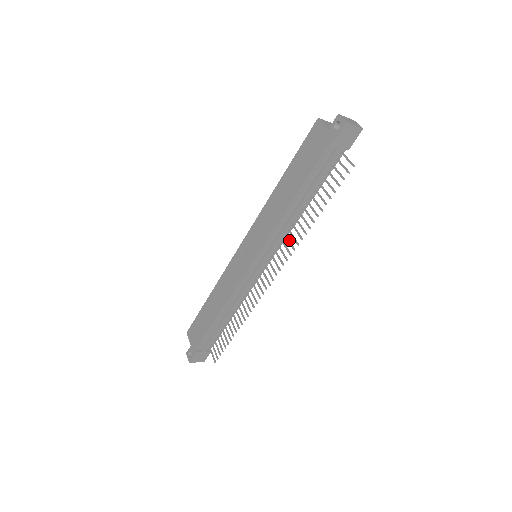
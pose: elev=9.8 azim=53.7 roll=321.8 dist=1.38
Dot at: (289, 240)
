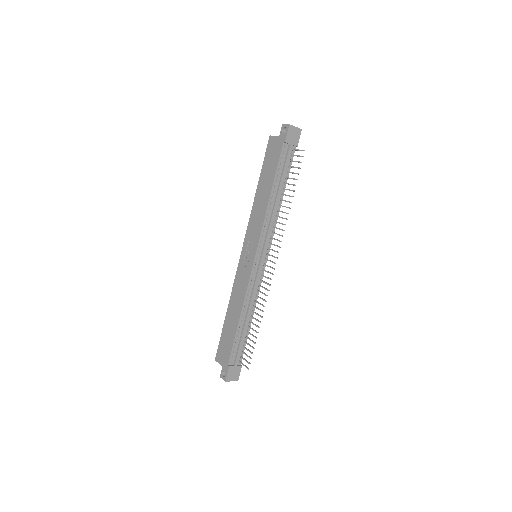
Dot at: (278, 228)
